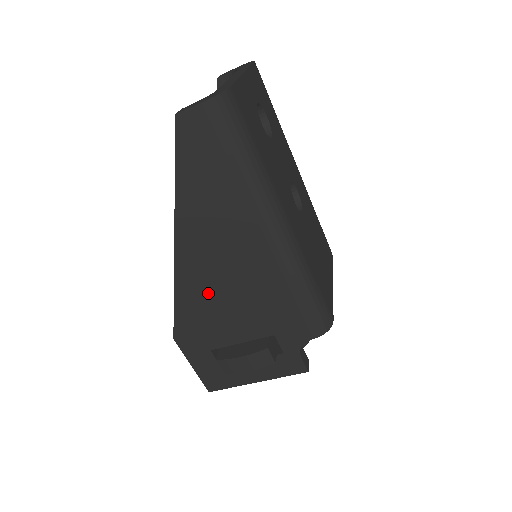
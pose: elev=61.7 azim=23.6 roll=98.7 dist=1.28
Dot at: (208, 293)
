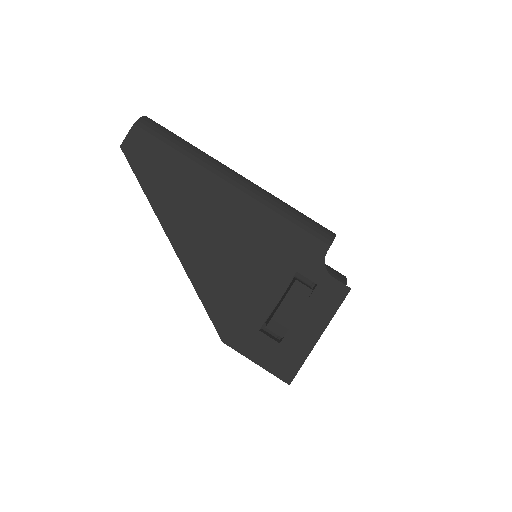
Dot at: (221, 270)
